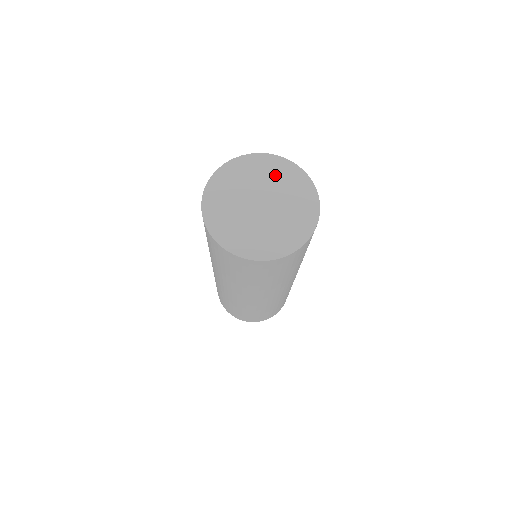
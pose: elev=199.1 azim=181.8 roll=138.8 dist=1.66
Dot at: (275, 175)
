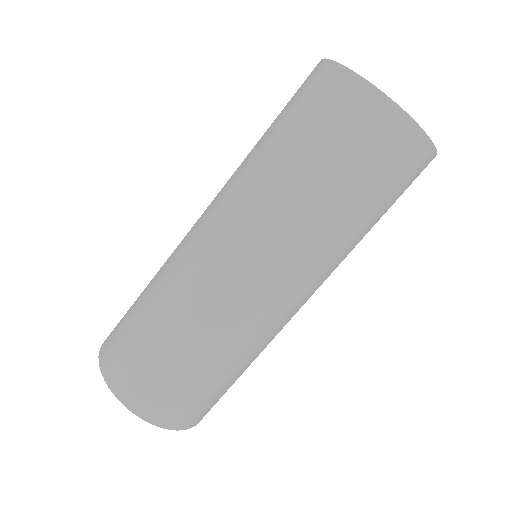
Dot at: occluded
